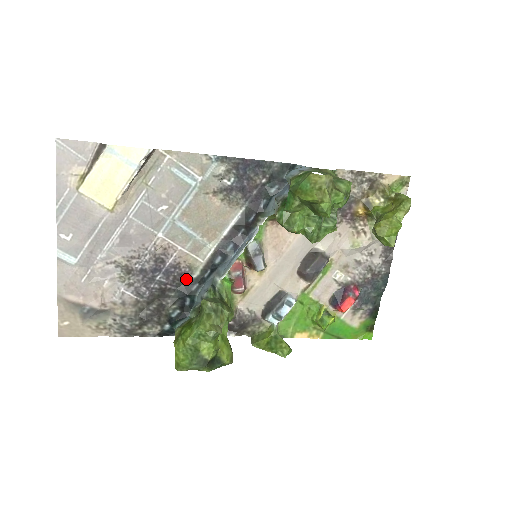
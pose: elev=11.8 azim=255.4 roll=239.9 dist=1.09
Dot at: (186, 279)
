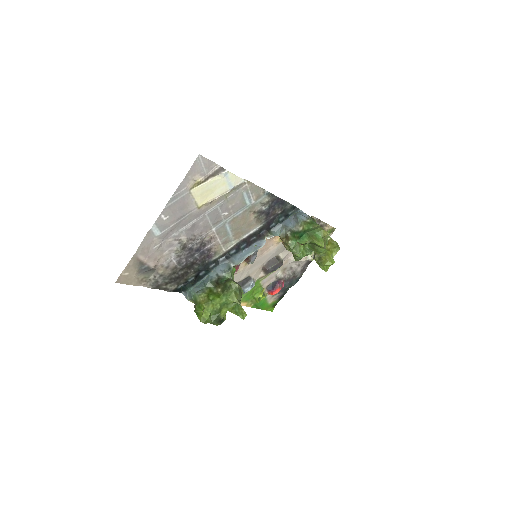
Dot at: (209, 259)
